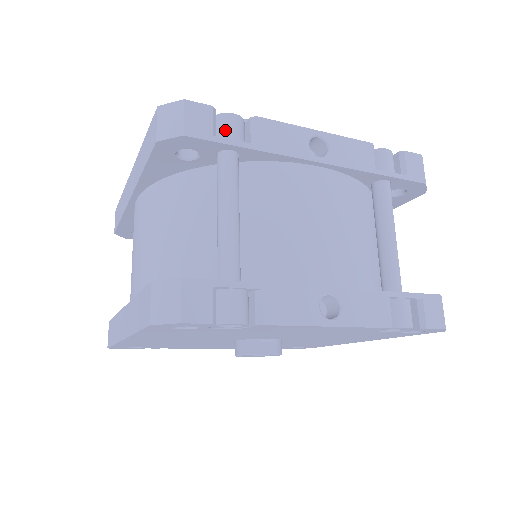
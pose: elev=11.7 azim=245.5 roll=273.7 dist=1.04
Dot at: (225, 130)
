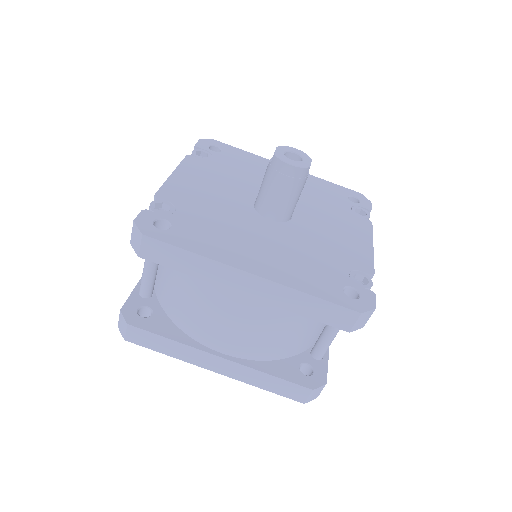
Dot at: occluded
